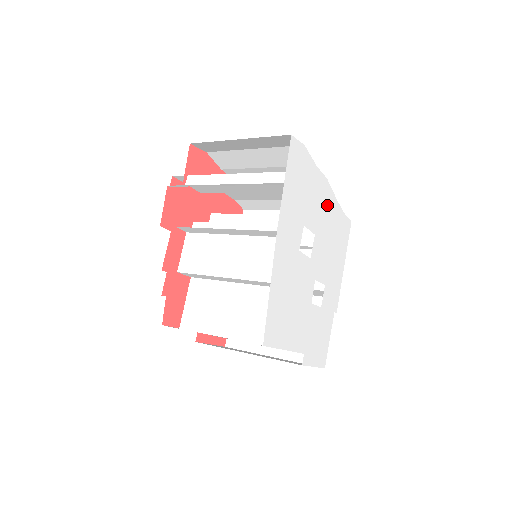
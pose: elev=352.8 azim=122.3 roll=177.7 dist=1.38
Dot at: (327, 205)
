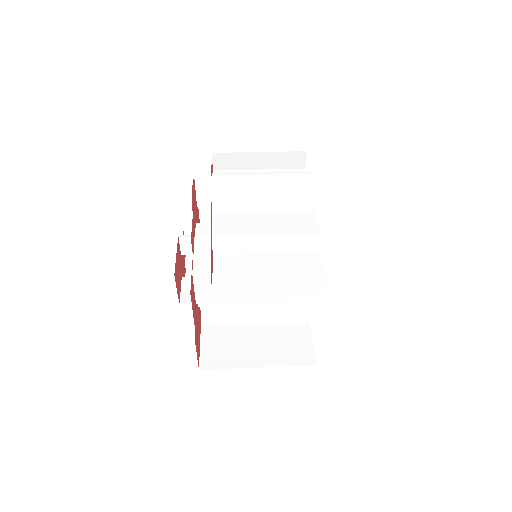
Dot at: occluded
